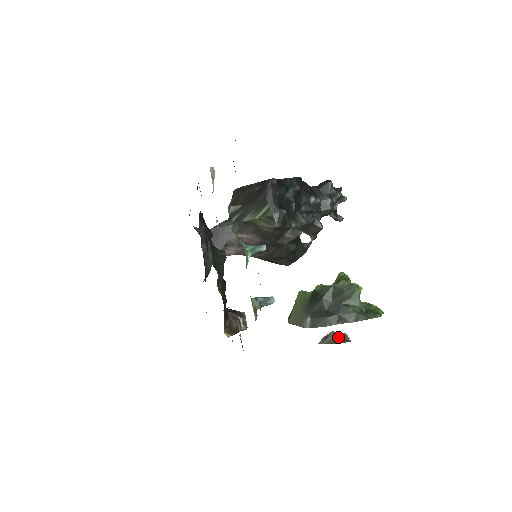
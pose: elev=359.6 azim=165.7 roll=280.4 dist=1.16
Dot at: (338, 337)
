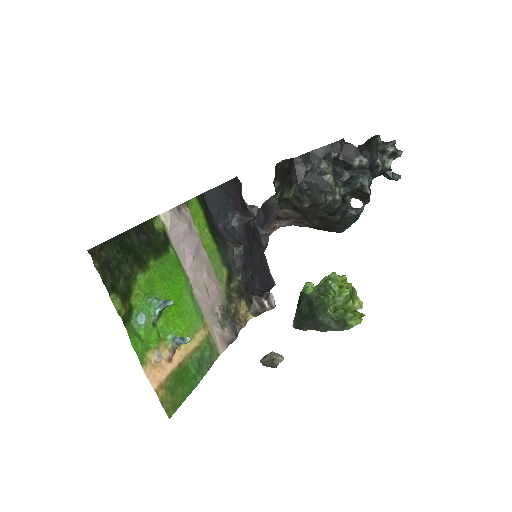
Dot at: (269, 360)
